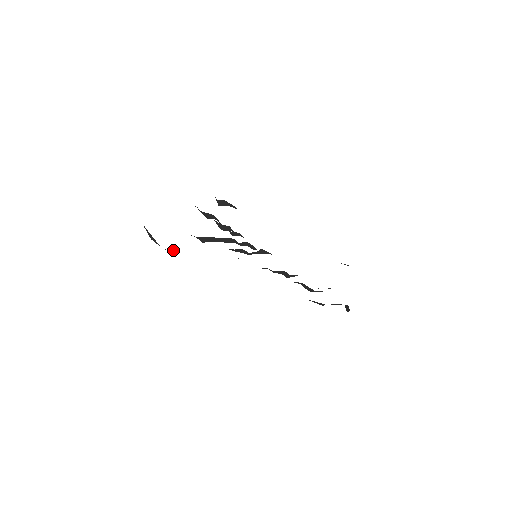
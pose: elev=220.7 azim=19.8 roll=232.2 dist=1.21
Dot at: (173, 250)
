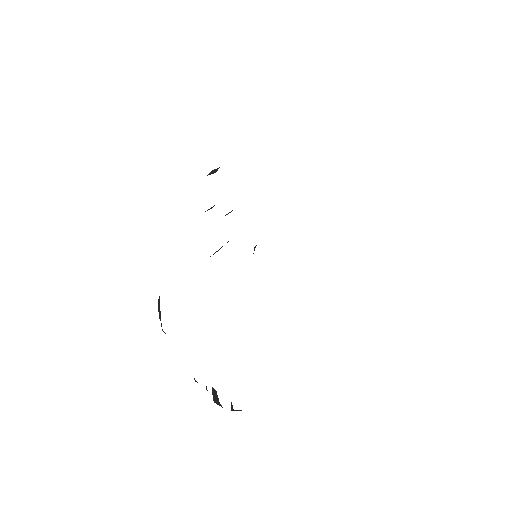
Dot at: occluded
